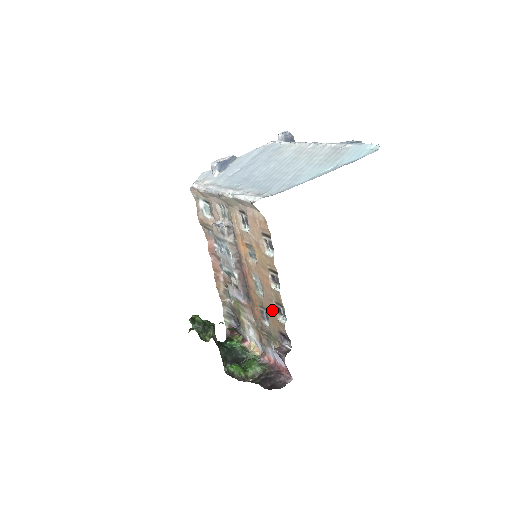
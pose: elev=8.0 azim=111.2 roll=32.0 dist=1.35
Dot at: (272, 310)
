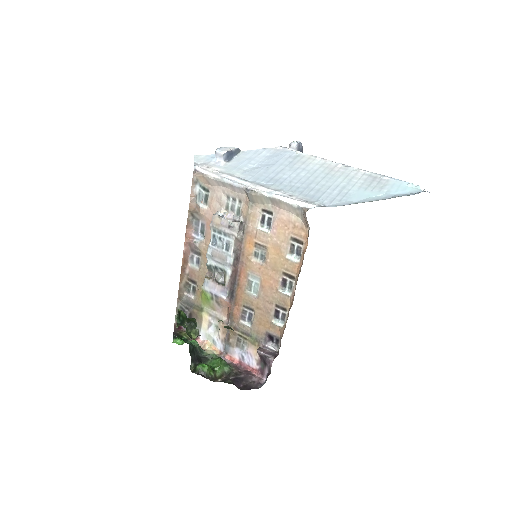
Dot at: (266, 312)
